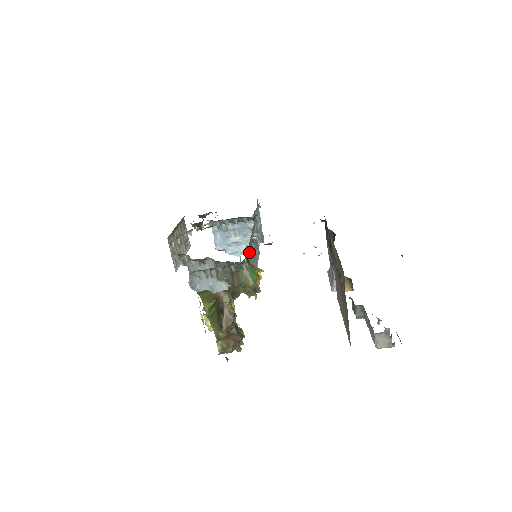
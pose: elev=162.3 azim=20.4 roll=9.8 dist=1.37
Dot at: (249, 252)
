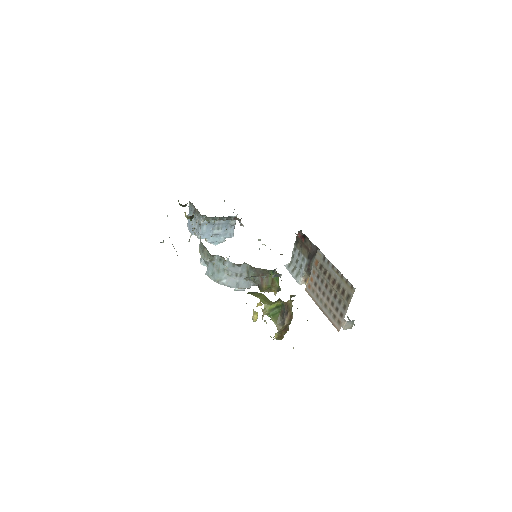
Dot at: occluded
